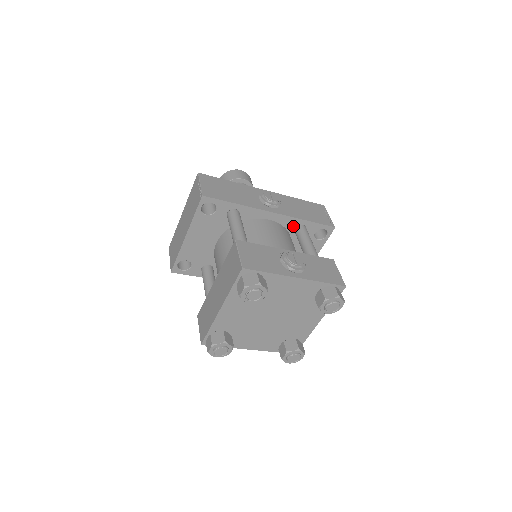
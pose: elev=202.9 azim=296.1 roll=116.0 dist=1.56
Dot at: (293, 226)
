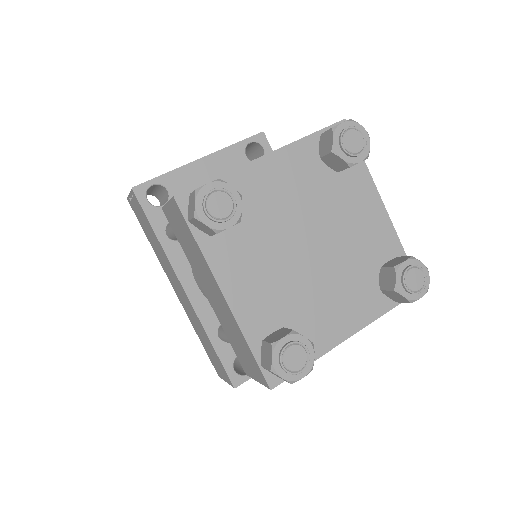
Dot at: occluded
